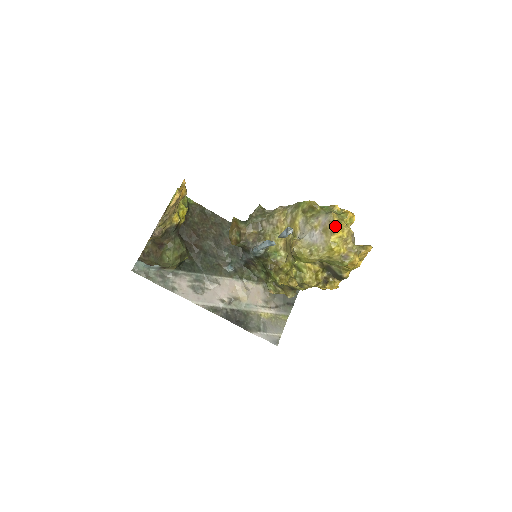
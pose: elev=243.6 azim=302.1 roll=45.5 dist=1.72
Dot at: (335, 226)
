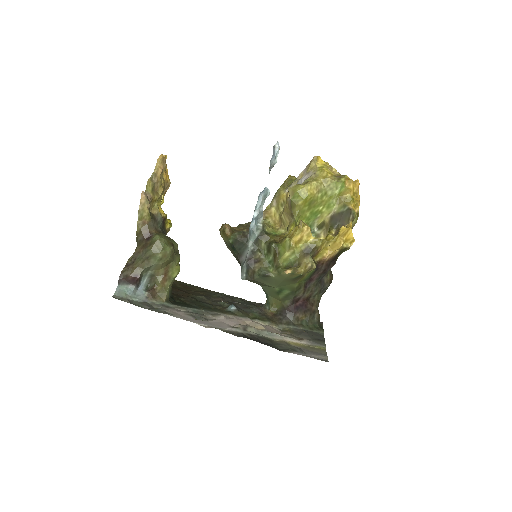
Dot at: (315, 156)
